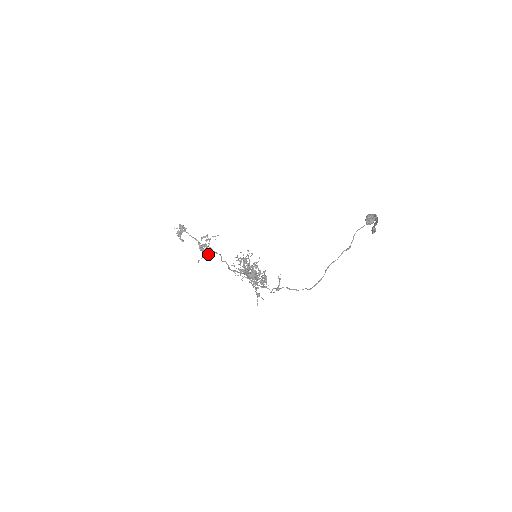
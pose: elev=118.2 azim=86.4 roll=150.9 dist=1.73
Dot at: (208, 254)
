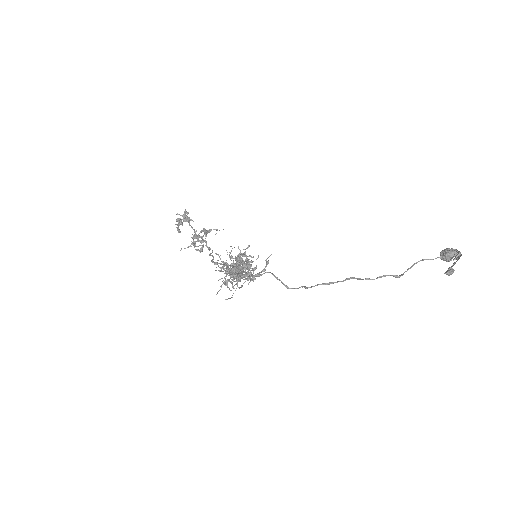
Dot at: occluded
